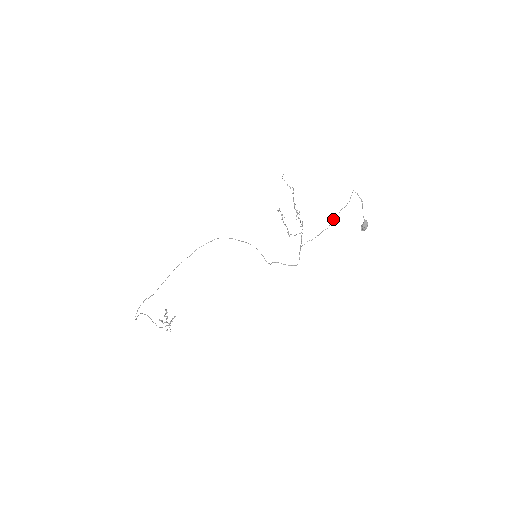
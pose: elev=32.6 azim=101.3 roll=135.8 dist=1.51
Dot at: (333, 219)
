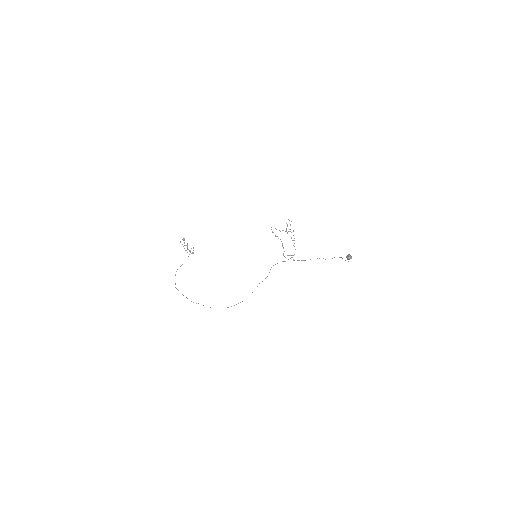
Dot at: occluded
